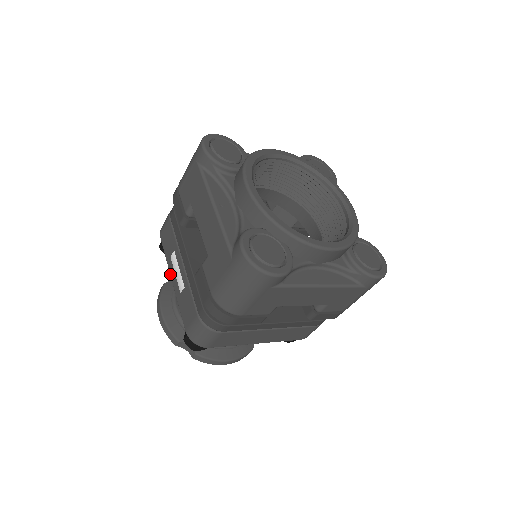
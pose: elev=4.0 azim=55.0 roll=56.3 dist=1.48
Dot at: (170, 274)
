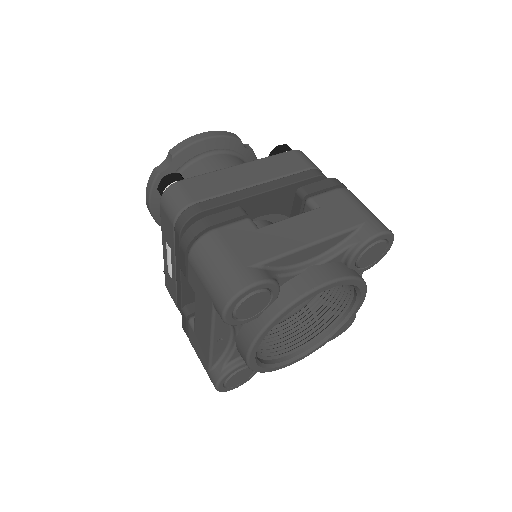
Dot at: (162, 244)
